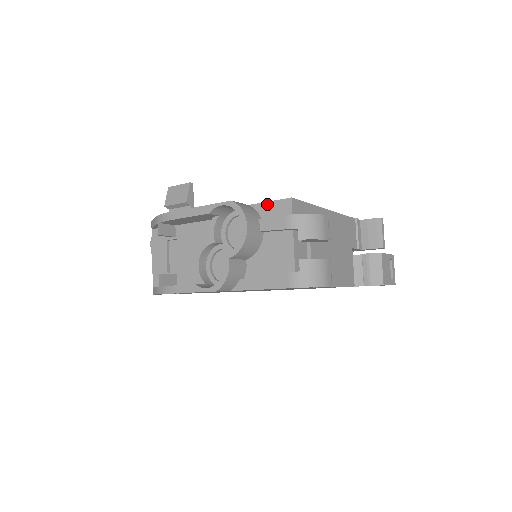
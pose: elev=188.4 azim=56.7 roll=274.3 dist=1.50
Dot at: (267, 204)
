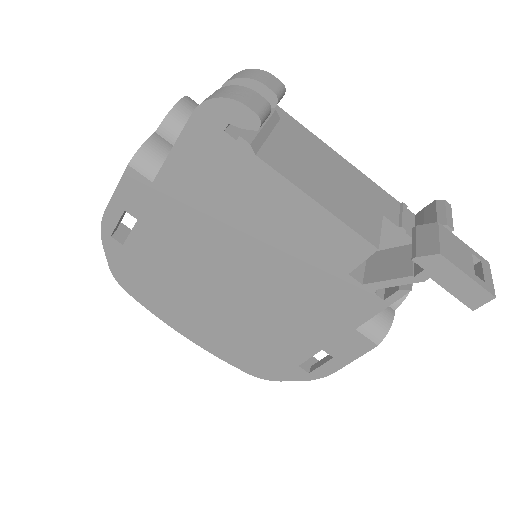
Dot at: occluded
